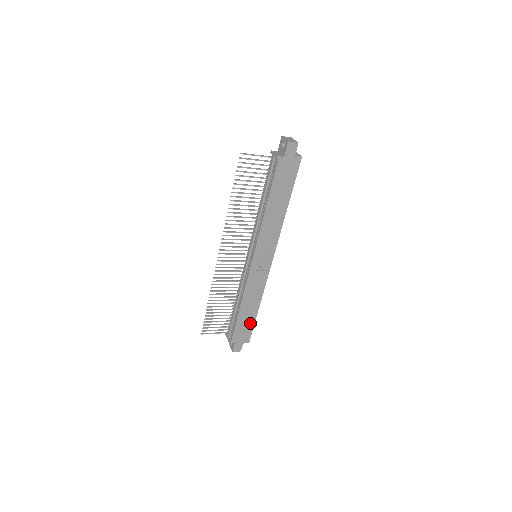
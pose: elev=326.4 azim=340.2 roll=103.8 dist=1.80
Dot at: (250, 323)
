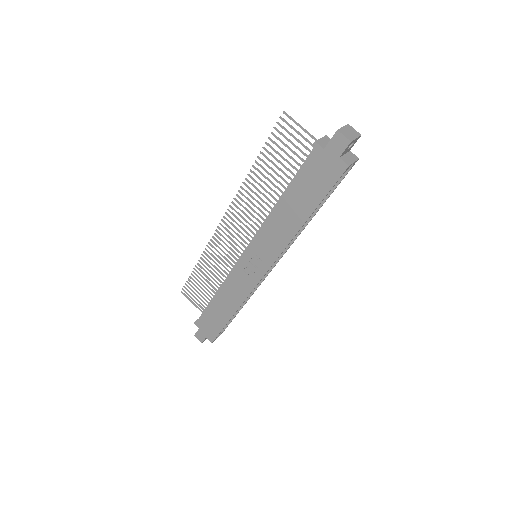
Dot at: (220, 323)
